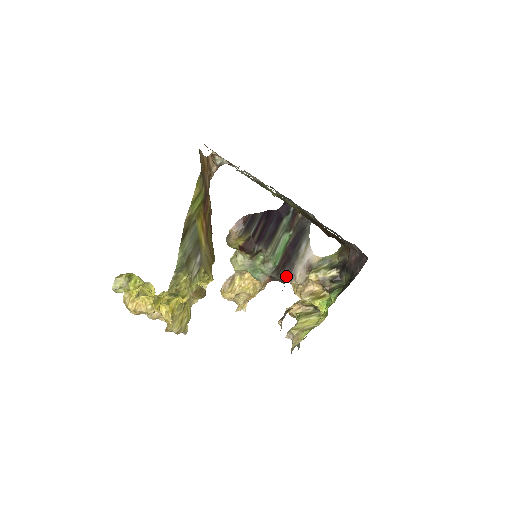
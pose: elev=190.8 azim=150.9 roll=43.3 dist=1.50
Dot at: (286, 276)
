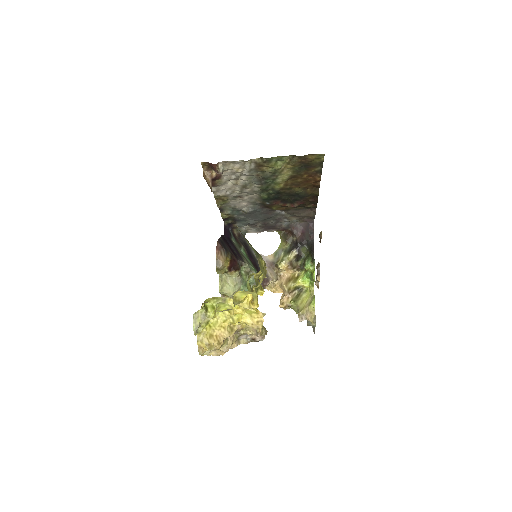
Dot at: (263, 281)
